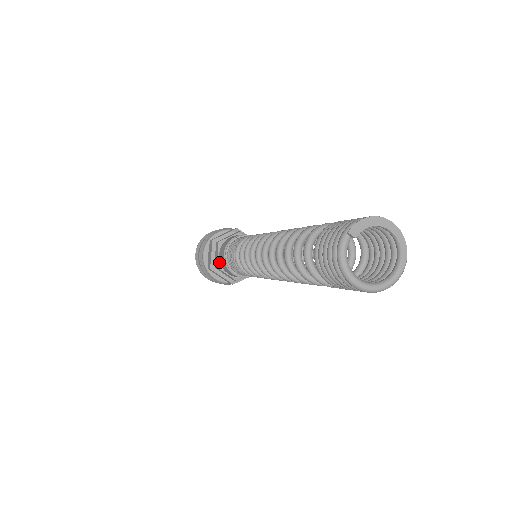
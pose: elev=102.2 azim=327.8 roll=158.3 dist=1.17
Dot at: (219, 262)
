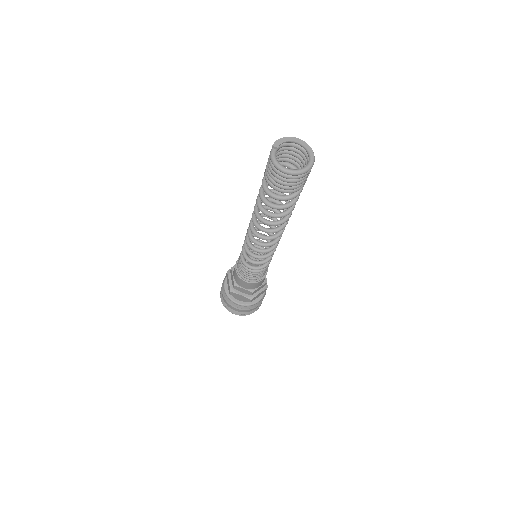
Dot at: (235, 281)
